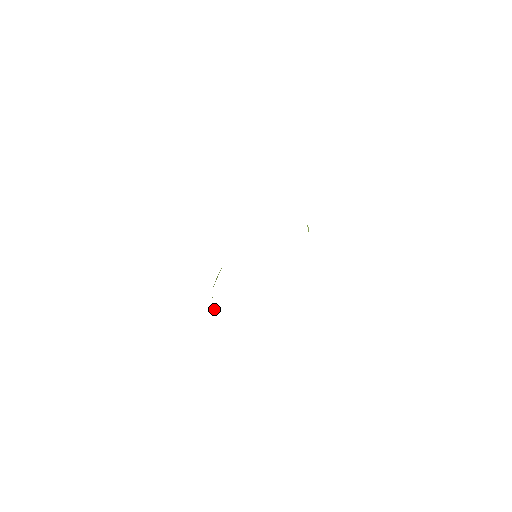
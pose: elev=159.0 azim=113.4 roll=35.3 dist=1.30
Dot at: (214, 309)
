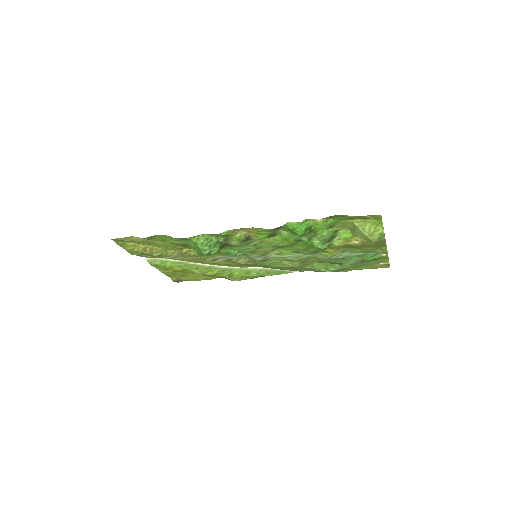
Dot at: occluded
